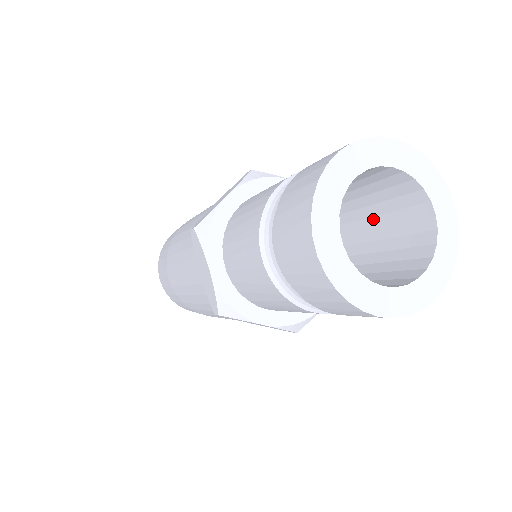
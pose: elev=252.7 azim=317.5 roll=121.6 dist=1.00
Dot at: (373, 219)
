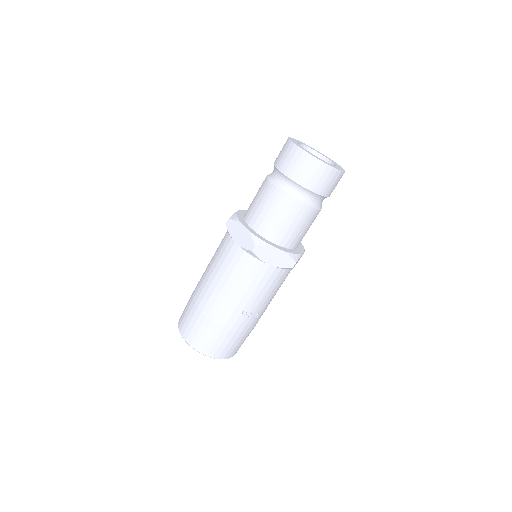
Dot at: occluded
